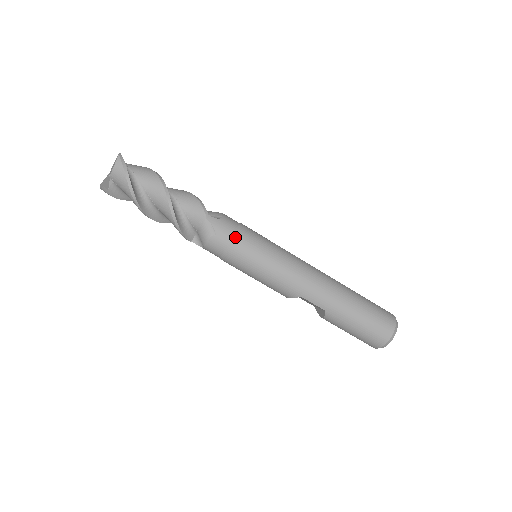
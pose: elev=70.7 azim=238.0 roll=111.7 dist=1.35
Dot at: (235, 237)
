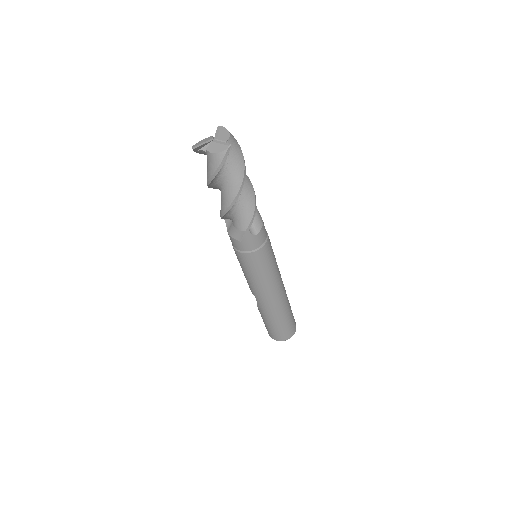
Dot at: (251, 252)
